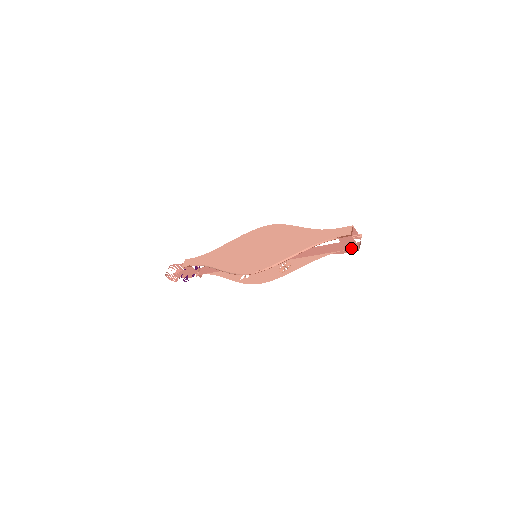
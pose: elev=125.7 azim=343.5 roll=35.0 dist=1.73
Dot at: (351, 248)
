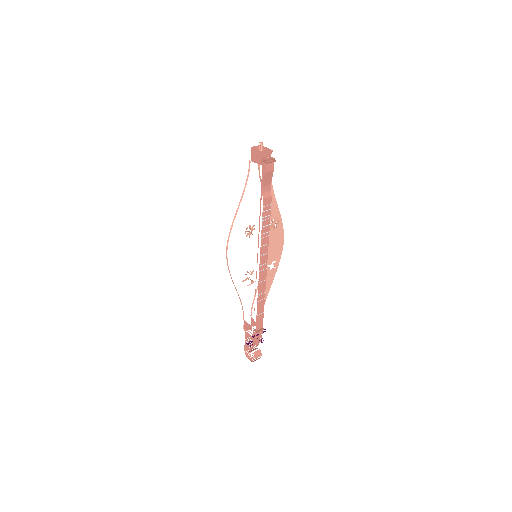
Dot at: (263, 160)
